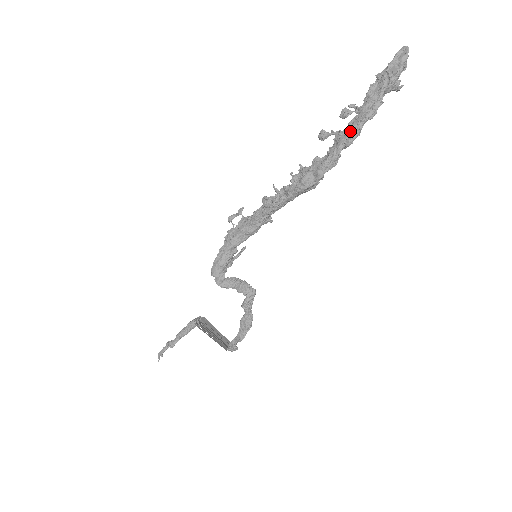
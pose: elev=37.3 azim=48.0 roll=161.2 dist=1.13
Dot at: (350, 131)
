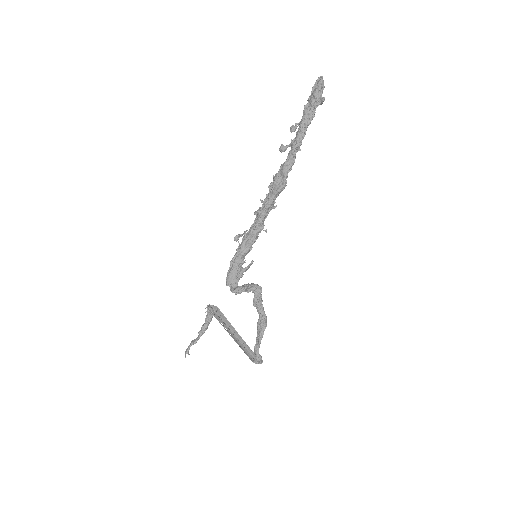
Dot at: (297, 136)
